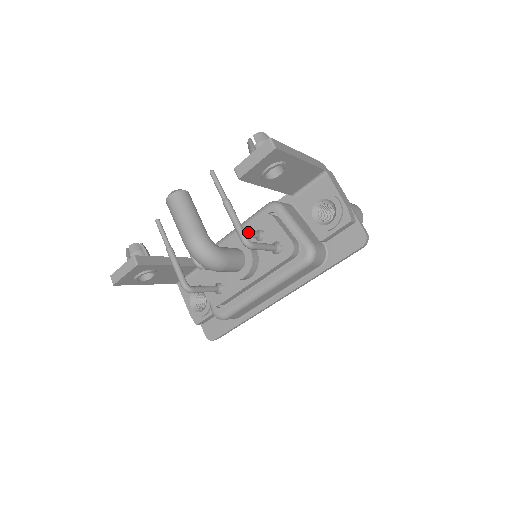
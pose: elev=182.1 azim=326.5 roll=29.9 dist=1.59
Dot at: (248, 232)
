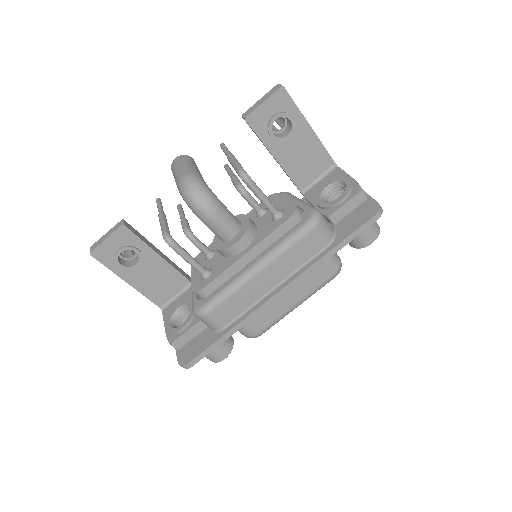
Dot at: (248, 192)
